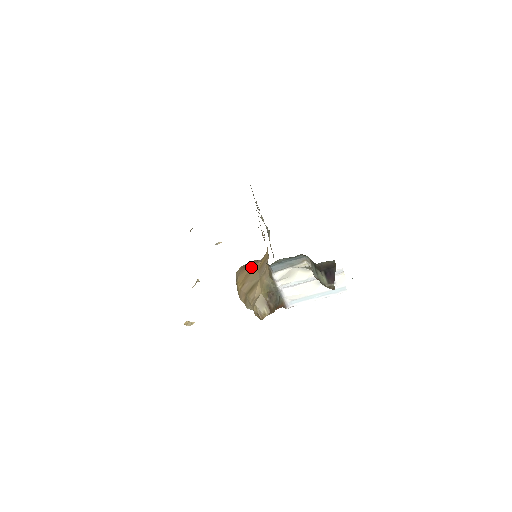
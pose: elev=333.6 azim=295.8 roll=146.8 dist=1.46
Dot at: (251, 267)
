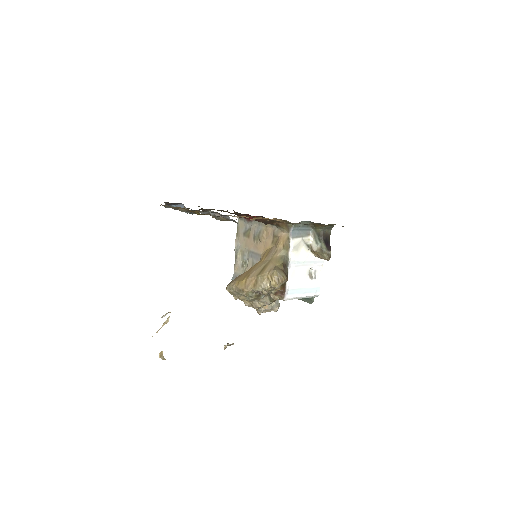
Dot at: (249, 269)
